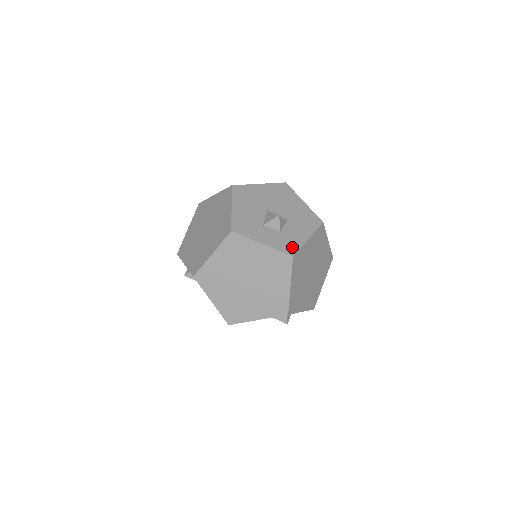
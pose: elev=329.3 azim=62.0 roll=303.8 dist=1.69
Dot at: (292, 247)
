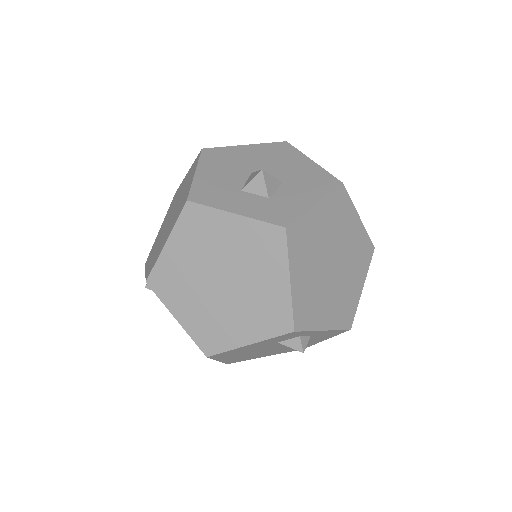
Dot at: (286, 215)
